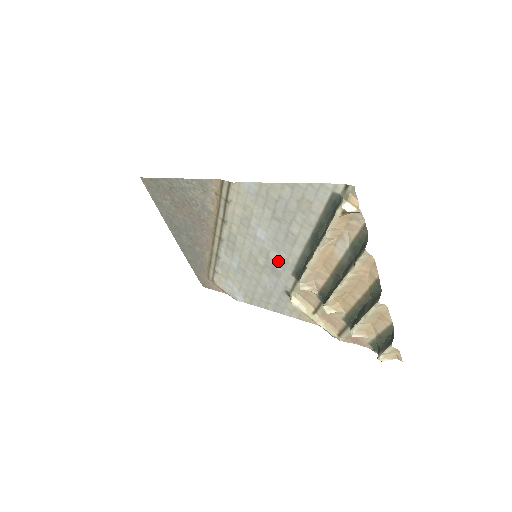
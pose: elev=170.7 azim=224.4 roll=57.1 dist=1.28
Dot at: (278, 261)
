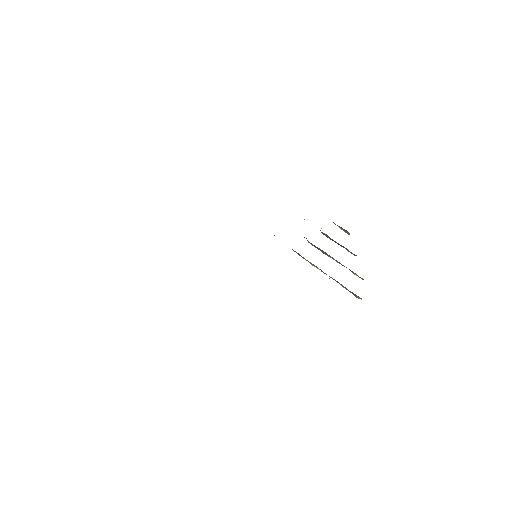
Dot at: occluded
